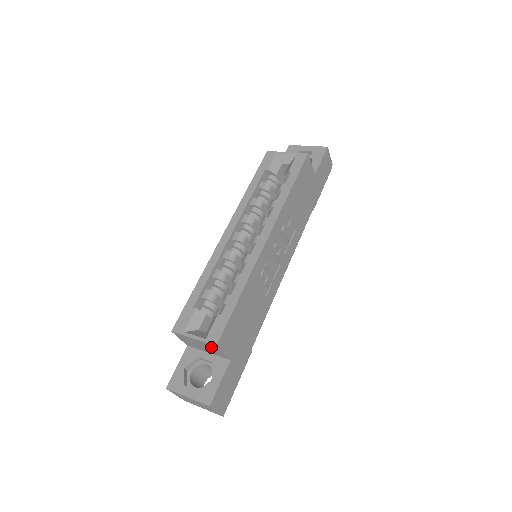
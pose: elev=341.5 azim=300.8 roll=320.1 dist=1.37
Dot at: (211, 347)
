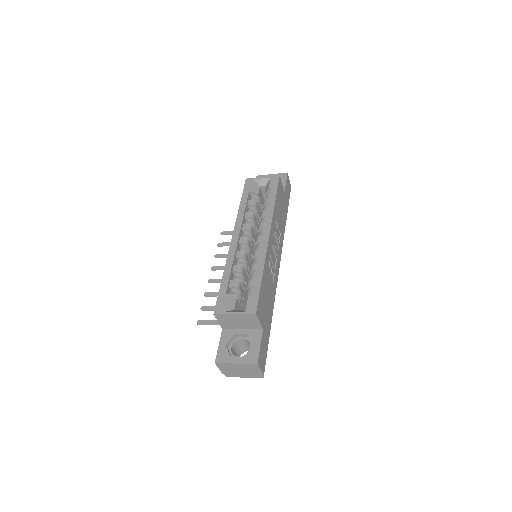
Dot at: (249, 319)
